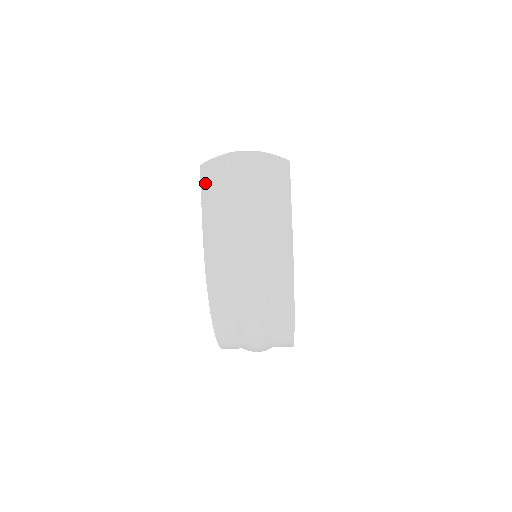
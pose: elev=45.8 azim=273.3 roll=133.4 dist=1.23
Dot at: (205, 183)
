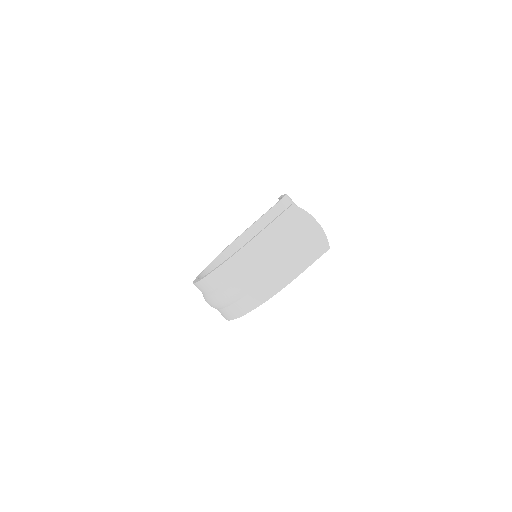
Dot at: (286, 214)
